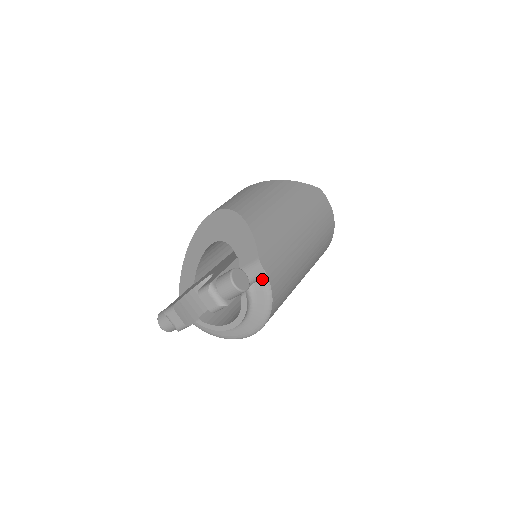
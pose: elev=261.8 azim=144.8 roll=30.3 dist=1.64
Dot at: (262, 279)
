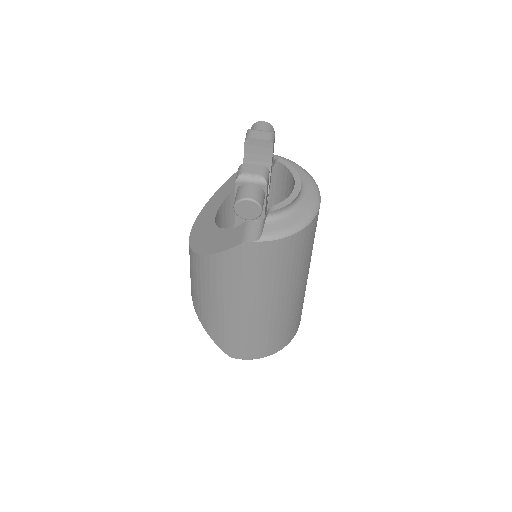
Dot at: (275, 155)
